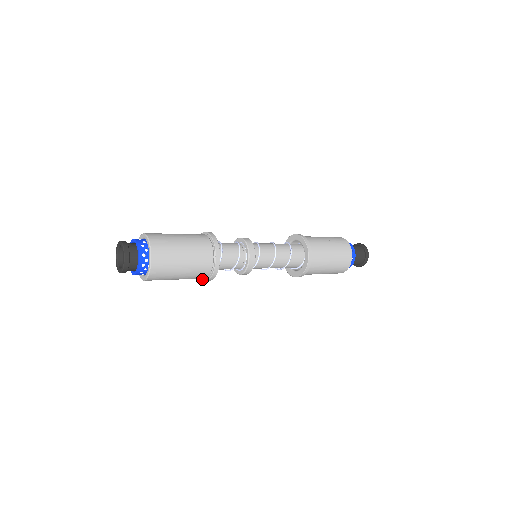
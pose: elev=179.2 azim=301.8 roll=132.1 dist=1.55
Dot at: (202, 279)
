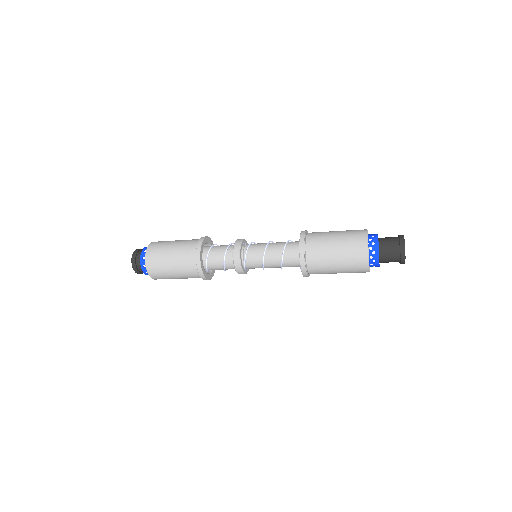
Dot at: occluded
